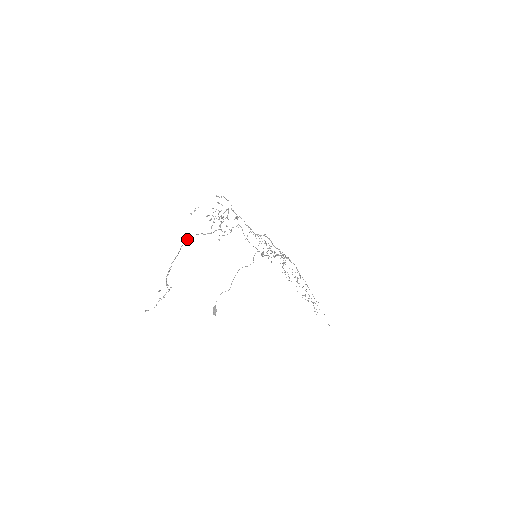
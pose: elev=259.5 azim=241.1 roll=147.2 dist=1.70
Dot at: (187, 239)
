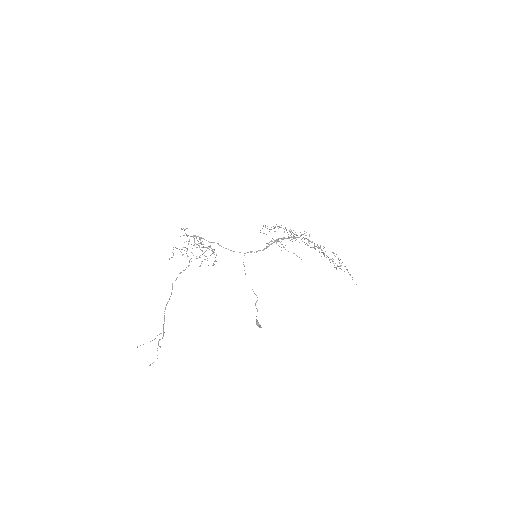
Dot at: occluded
